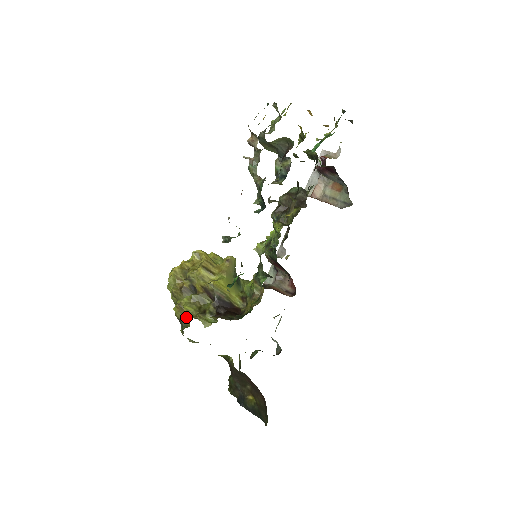
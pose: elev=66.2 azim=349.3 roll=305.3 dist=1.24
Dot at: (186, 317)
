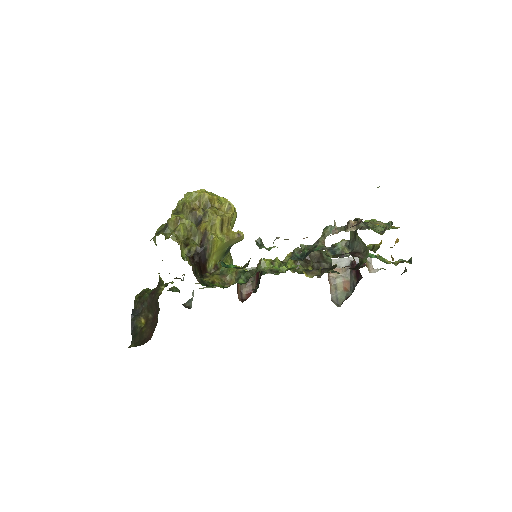
Dot at: occluded
